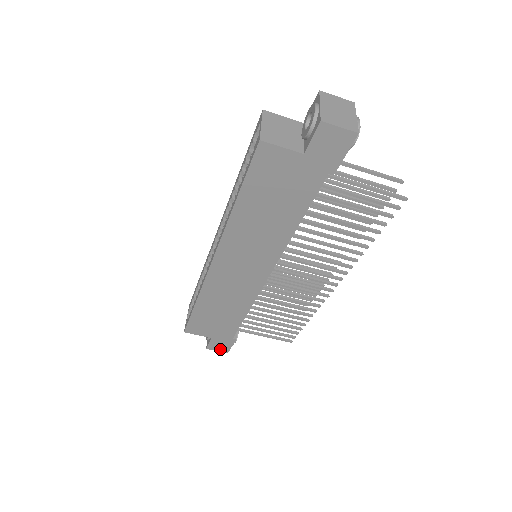
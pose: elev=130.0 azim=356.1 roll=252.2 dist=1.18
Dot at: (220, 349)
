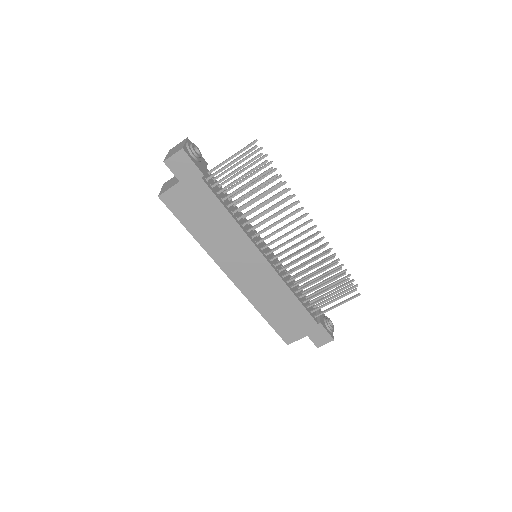
Dot at: (325, 341)
